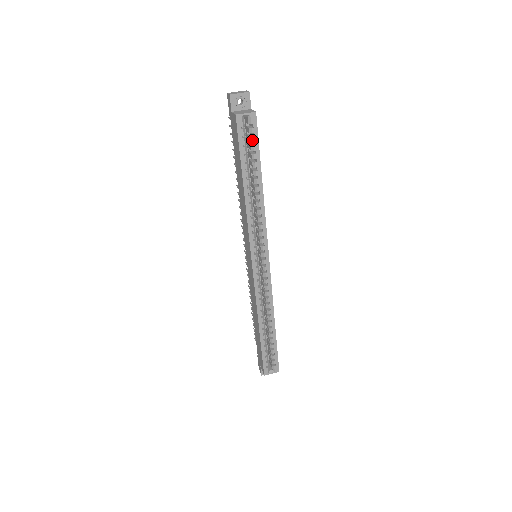
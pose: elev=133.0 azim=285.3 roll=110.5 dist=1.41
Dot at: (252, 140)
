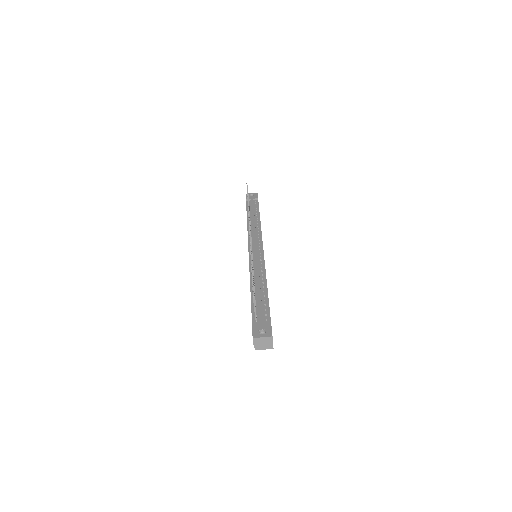
Dot at: occluded
